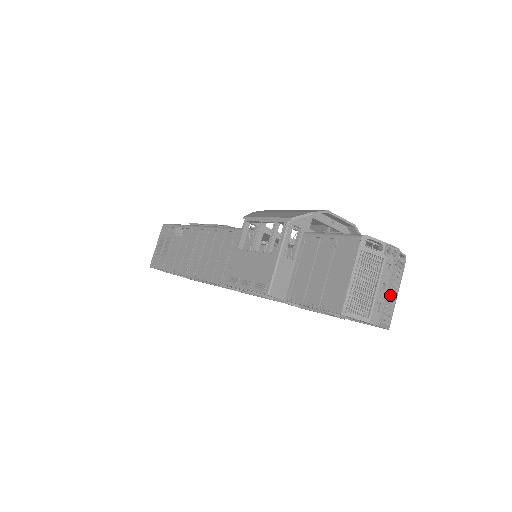
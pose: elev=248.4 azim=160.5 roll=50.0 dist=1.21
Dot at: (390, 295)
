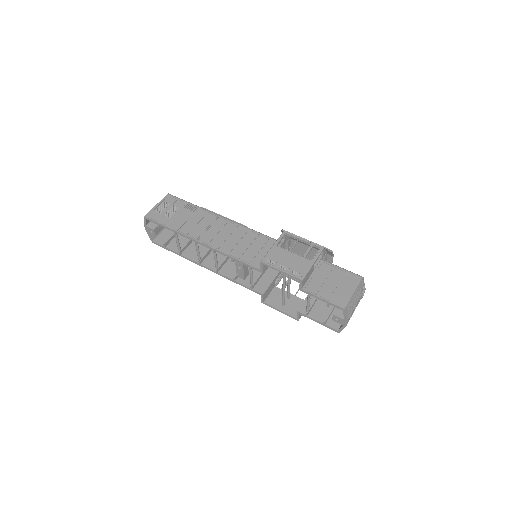
Dot at: occluded
